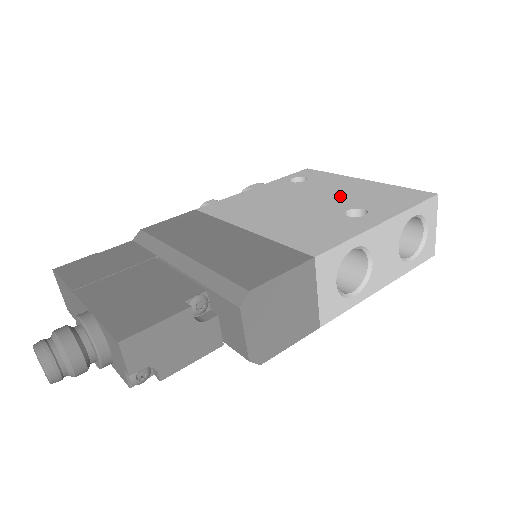
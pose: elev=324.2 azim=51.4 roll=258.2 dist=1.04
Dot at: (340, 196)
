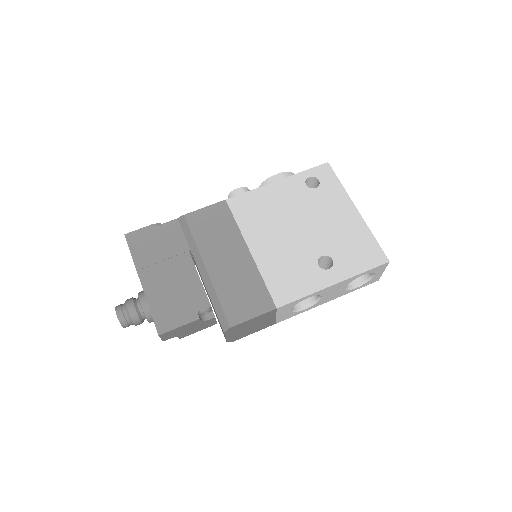
Dot at: (327, 231)
